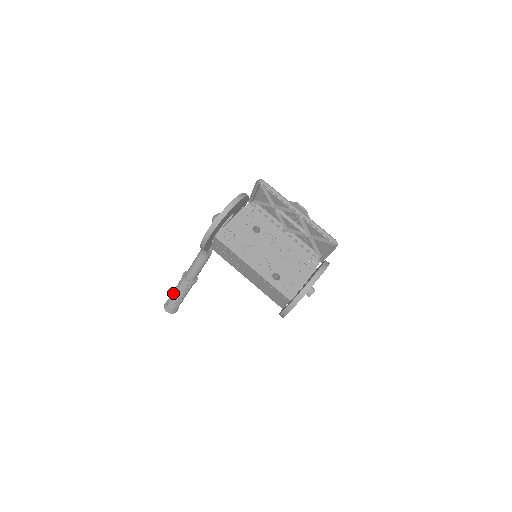
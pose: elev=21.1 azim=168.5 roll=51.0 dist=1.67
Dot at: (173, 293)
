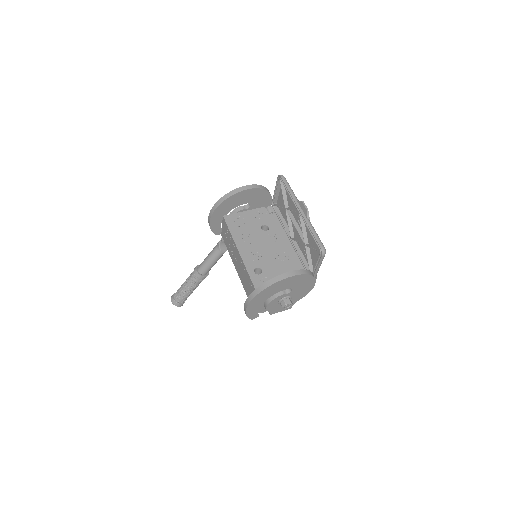
Dot at: (183, 283)
